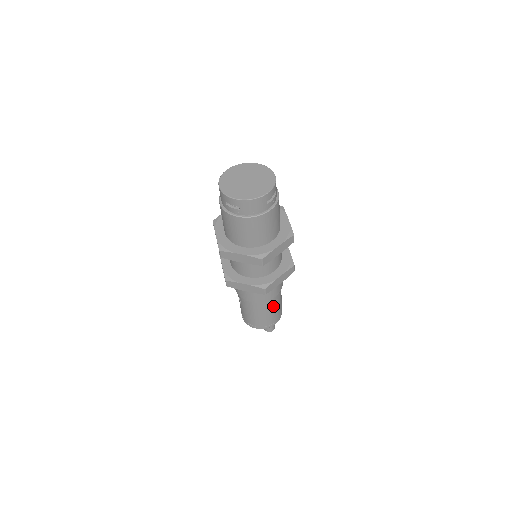
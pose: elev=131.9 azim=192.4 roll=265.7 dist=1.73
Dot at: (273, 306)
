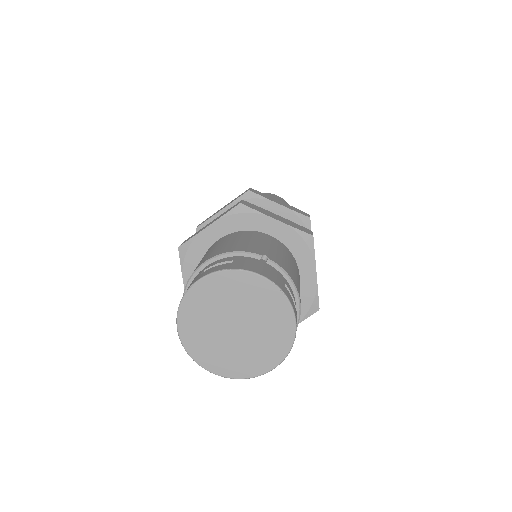
Dot at: occluded
